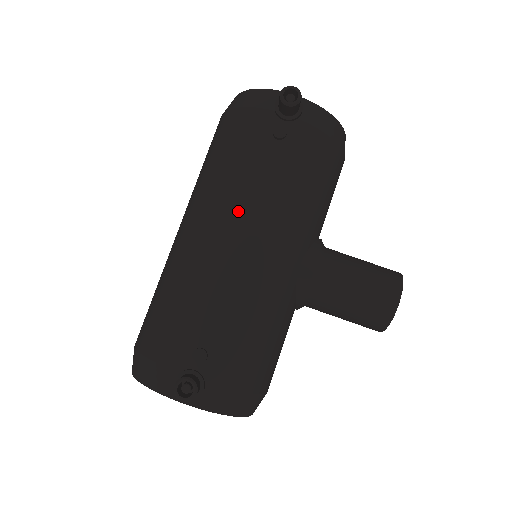
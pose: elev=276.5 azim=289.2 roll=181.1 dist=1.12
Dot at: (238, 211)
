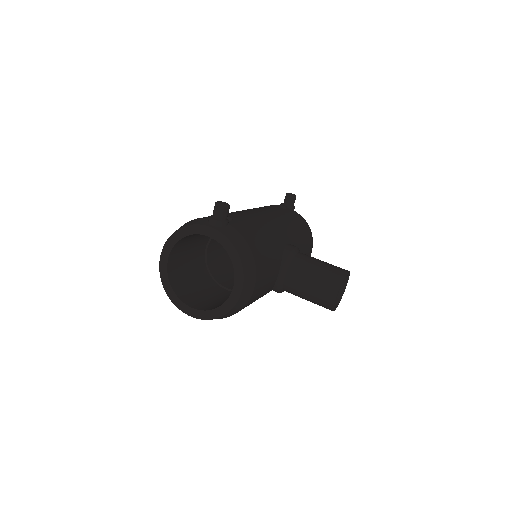
Dot at: occluded
